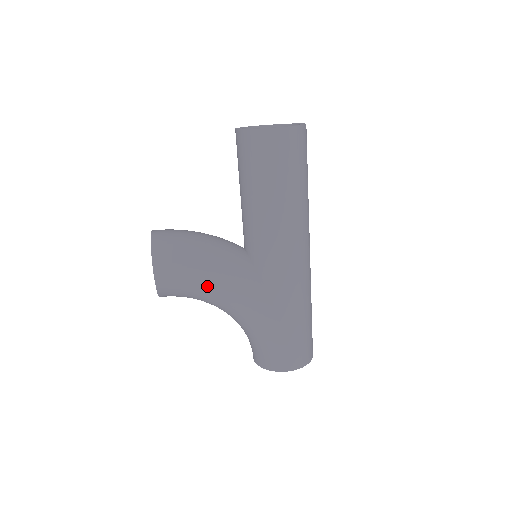
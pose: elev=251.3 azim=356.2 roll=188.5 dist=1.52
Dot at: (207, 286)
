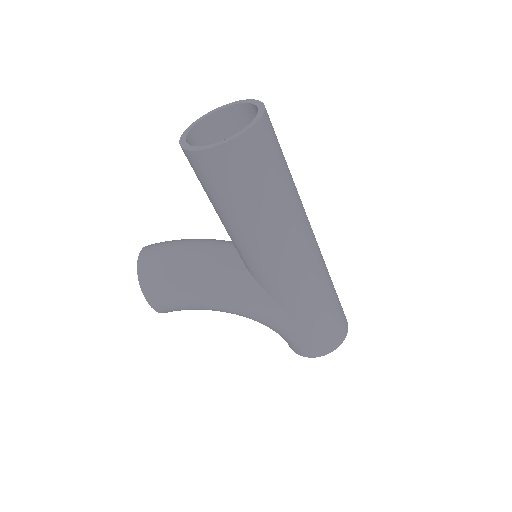
Dot at: (205, 305)
